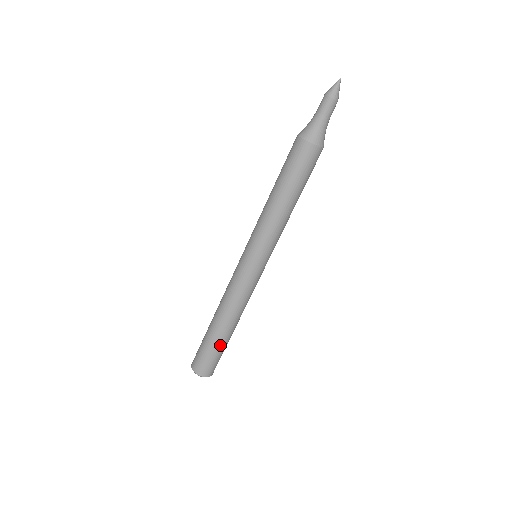
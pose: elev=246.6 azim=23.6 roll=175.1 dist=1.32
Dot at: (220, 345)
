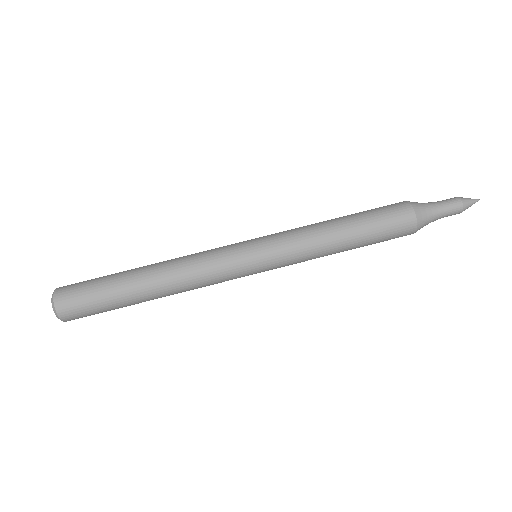
Dot at: (115, 285)
